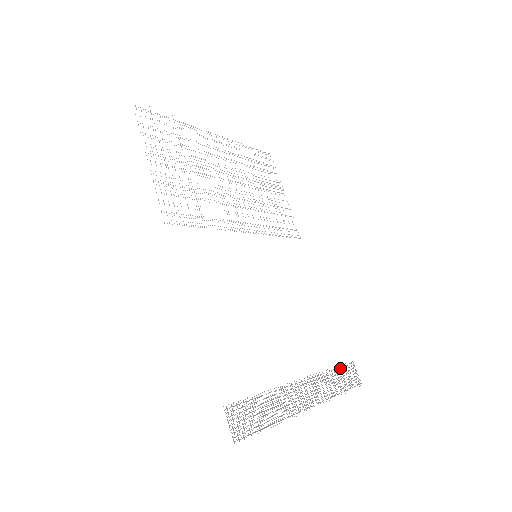
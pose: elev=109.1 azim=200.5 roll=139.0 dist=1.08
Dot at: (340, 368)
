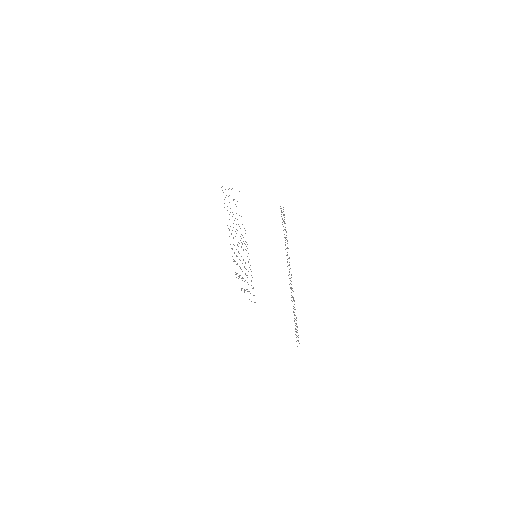
Dot at: occluded
